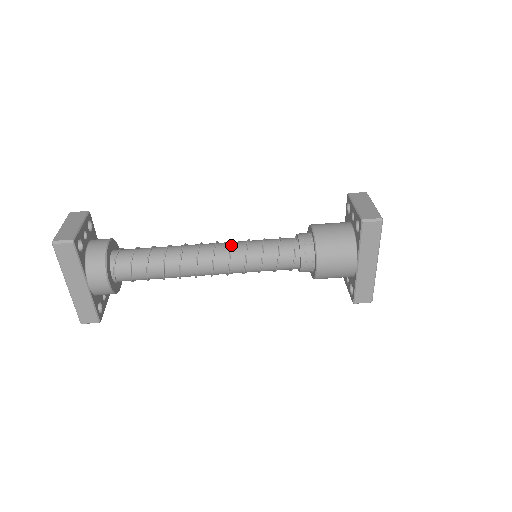
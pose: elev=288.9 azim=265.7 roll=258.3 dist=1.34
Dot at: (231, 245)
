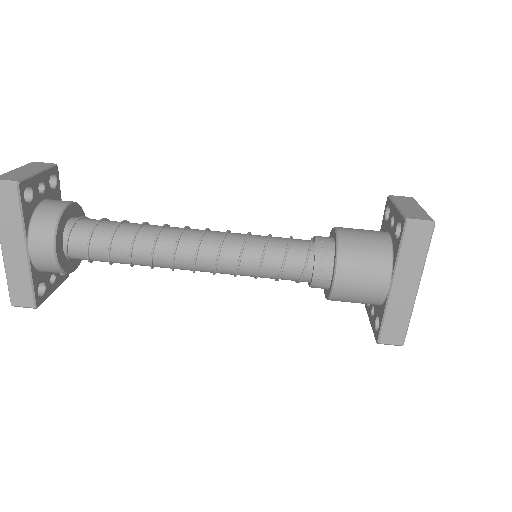
Dot at: (225, 233)
